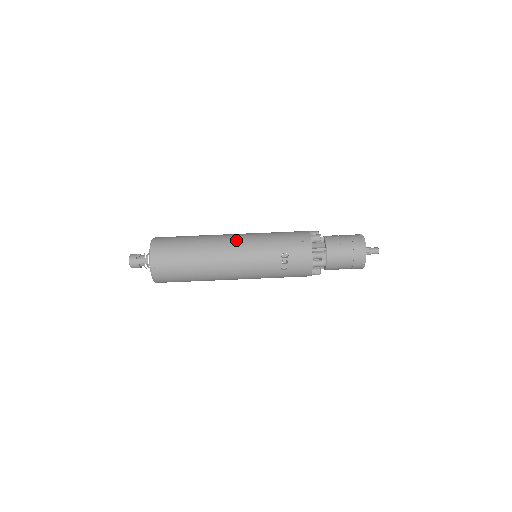
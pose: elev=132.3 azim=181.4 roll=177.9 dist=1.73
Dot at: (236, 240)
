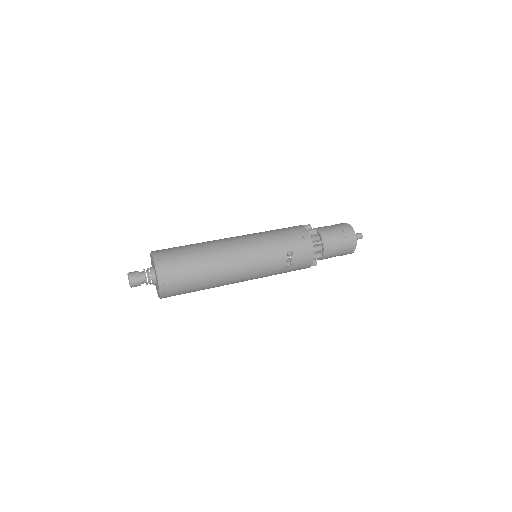
Dot at: (241, 244)
